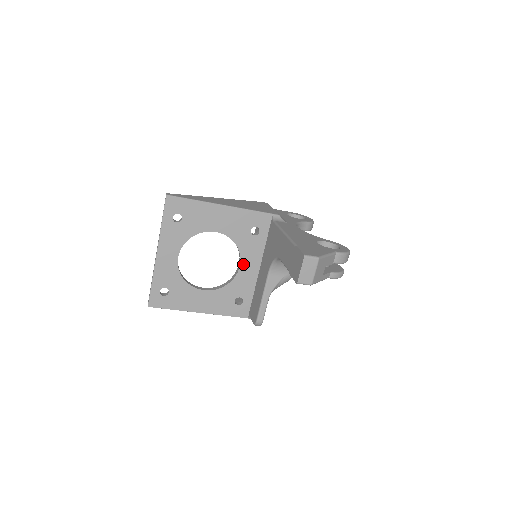
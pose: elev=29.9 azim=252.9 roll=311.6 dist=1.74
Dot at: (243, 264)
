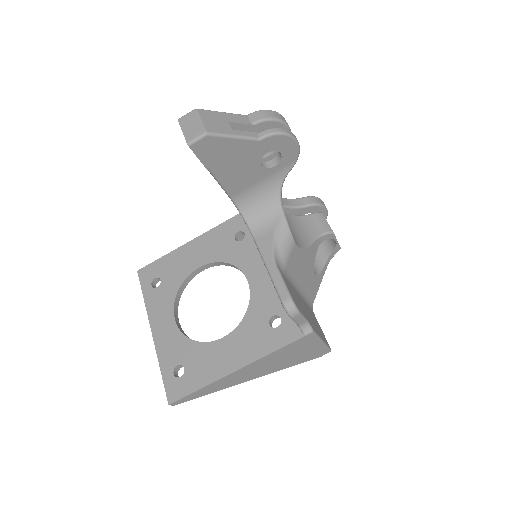
Dot at: (250, 276)
